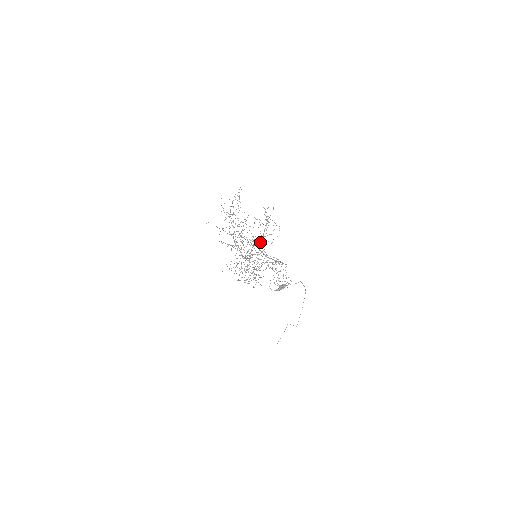
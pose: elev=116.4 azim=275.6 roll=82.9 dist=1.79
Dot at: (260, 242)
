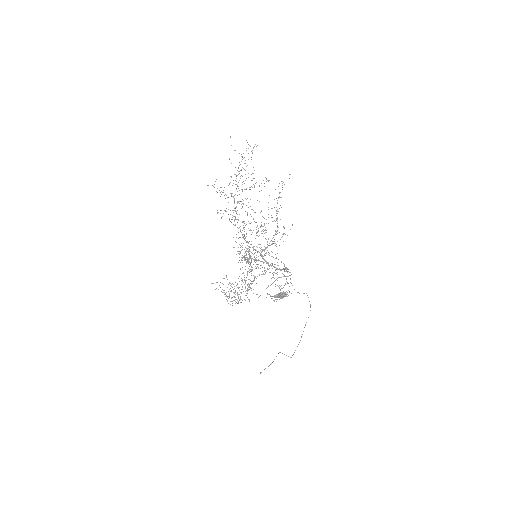
Dot at: occluded
